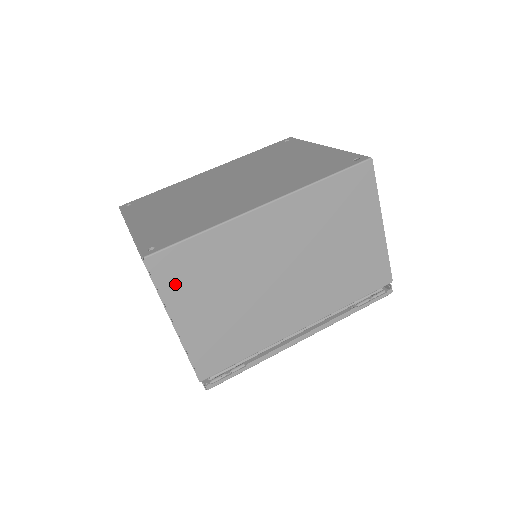
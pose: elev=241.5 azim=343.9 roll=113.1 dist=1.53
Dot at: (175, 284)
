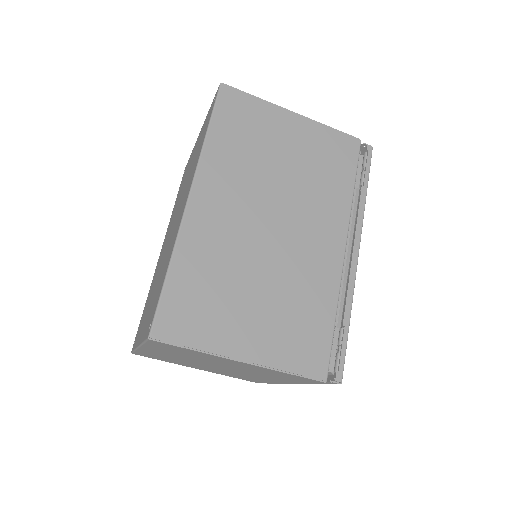
Dot at: (200, 329)
